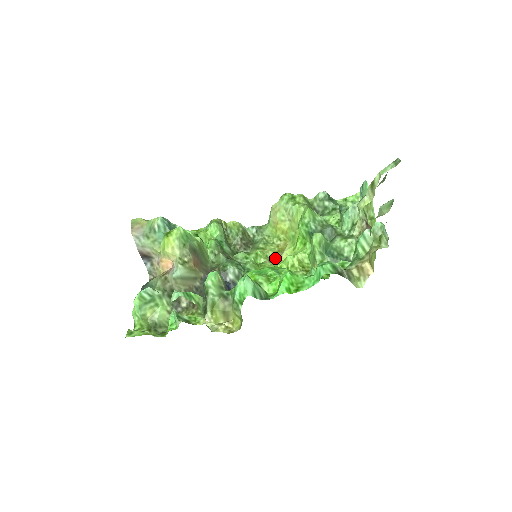
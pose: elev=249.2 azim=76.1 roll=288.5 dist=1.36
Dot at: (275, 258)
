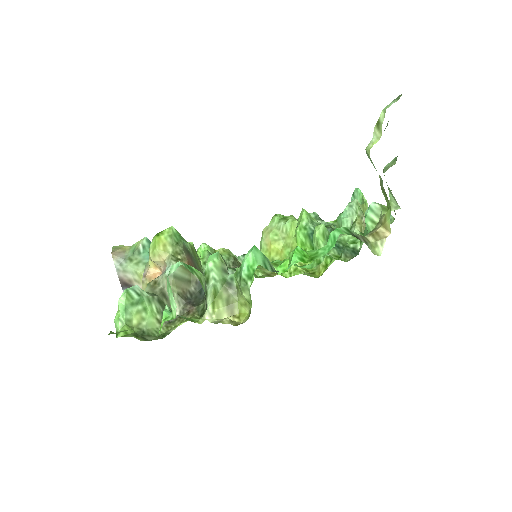
Dot at: (273, 274)
